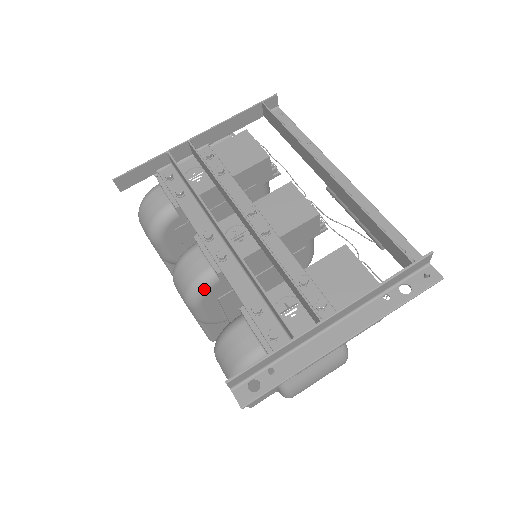
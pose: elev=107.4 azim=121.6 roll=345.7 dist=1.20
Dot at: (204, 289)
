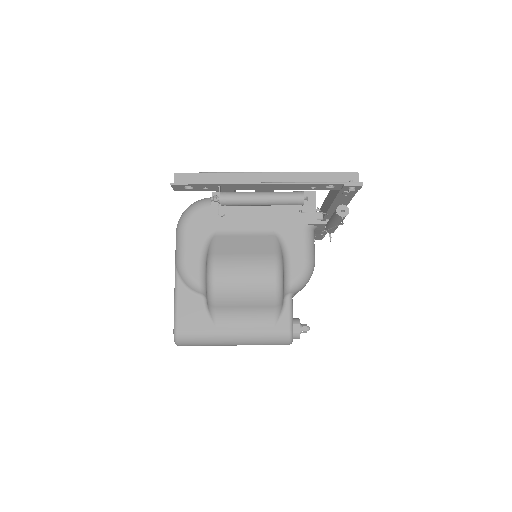
Dot at: occluded
